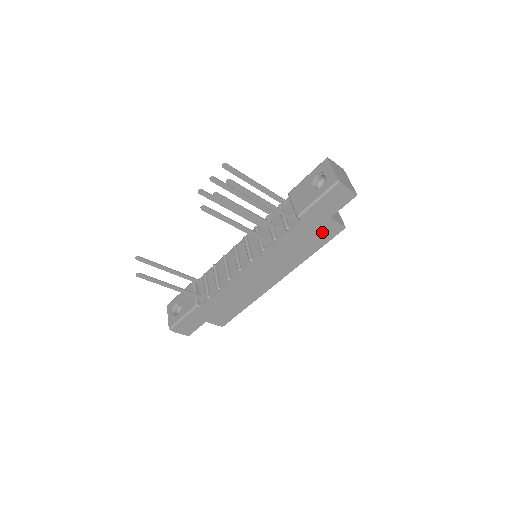
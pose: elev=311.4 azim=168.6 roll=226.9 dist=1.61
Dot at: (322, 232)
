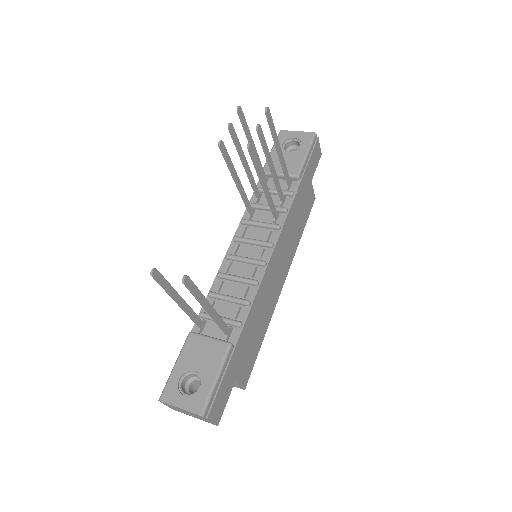
Dot at: (307, 202)
